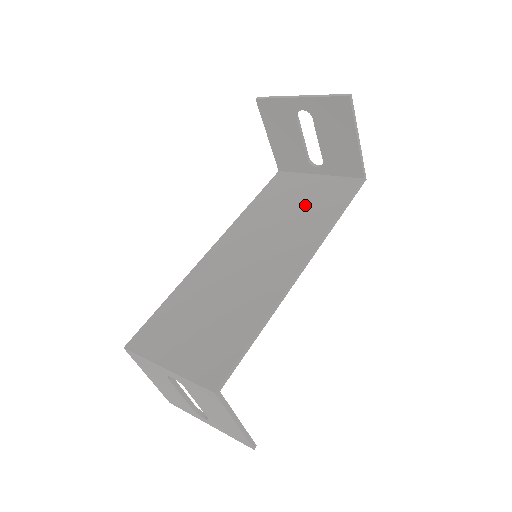
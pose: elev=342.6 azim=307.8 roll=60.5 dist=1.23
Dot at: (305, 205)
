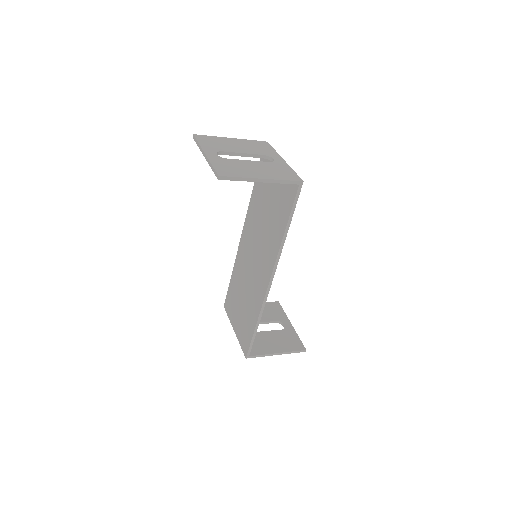
Dot at: (272, 208)
